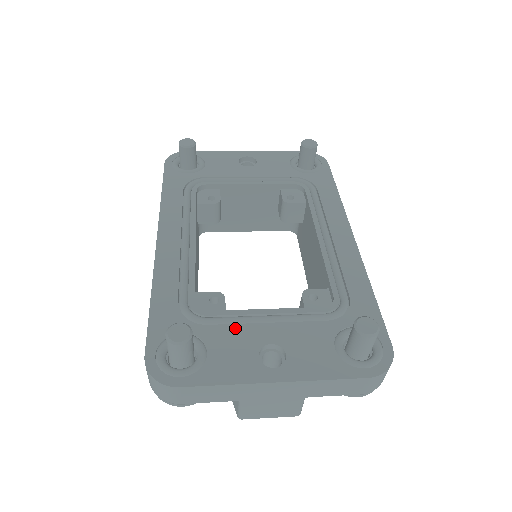
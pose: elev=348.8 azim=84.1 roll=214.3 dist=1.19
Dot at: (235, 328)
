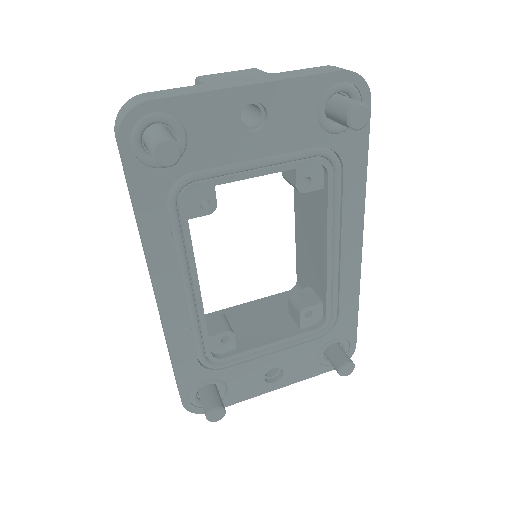
Dot at: (247, 365)
